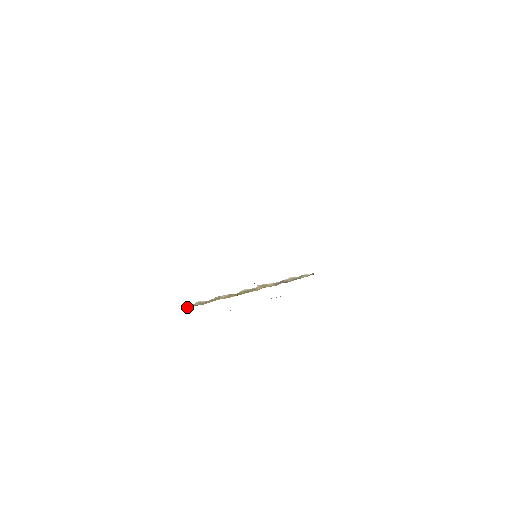
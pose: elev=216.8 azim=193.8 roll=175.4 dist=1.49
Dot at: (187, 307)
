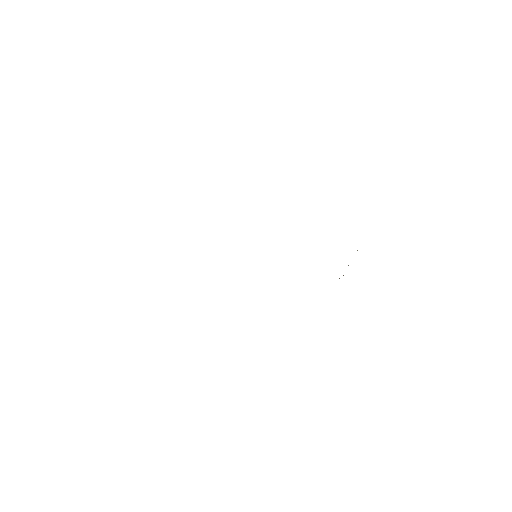
Dot at: occluded
